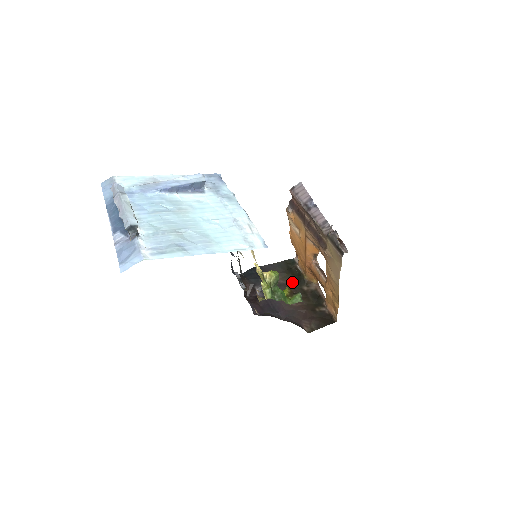
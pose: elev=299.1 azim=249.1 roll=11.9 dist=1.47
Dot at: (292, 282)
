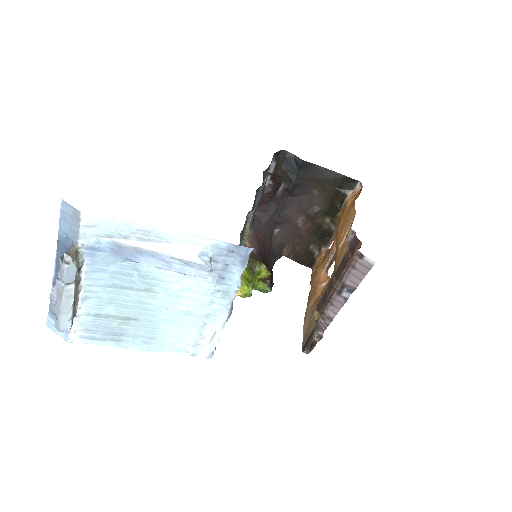
Dot at: (324, 204)
